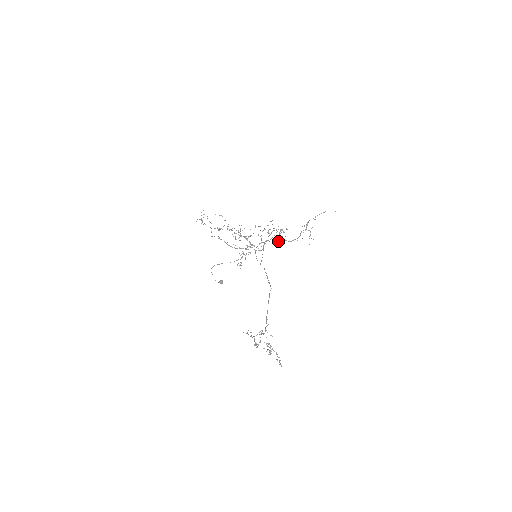
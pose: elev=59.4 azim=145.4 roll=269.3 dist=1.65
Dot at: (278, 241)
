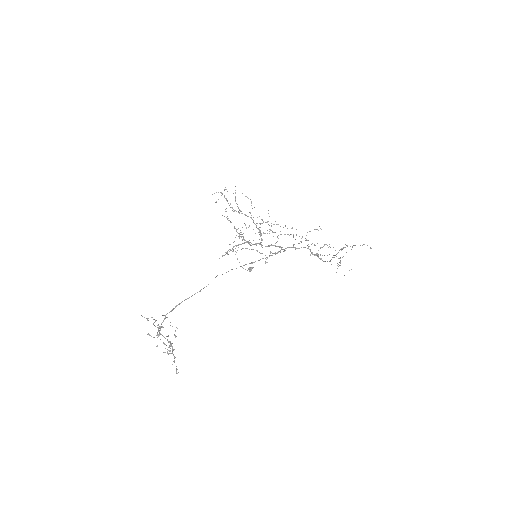
Dot at: (318, 255)
